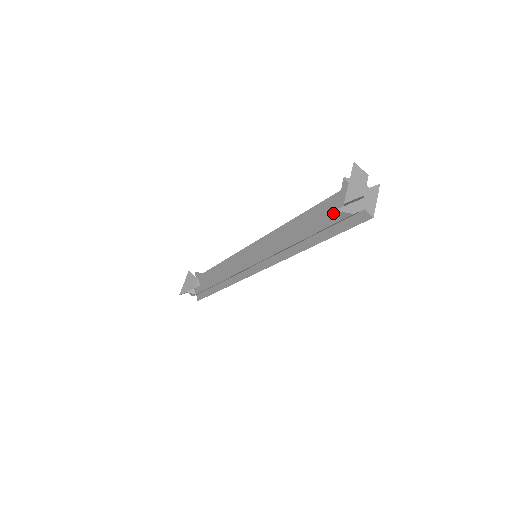
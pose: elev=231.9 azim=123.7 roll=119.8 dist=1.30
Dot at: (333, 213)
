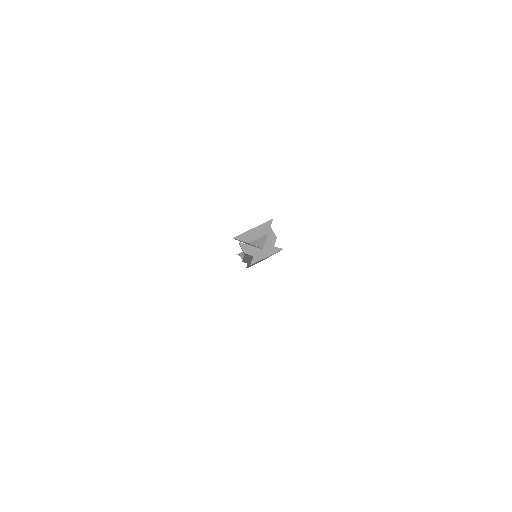
Dot at: occluded
